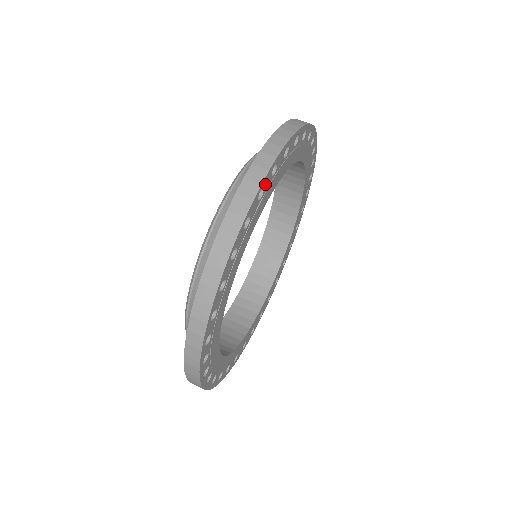
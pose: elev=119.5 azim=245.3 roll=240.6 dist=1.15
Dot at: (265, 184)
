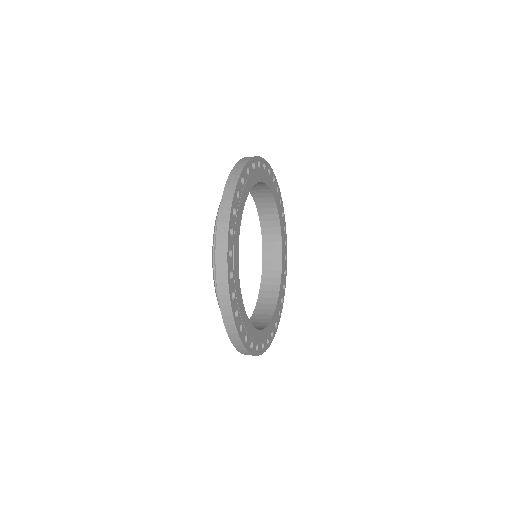
Dot at: (271, 173)
